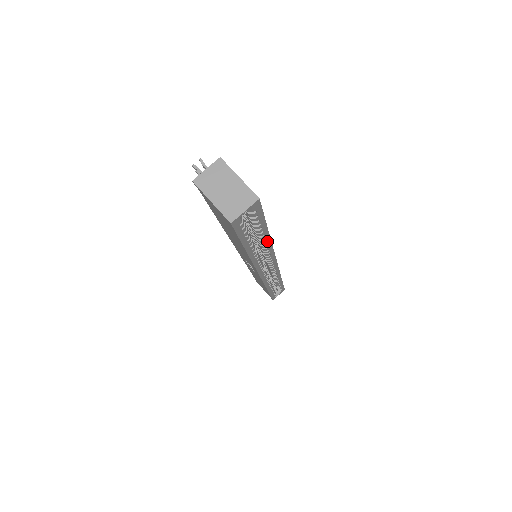
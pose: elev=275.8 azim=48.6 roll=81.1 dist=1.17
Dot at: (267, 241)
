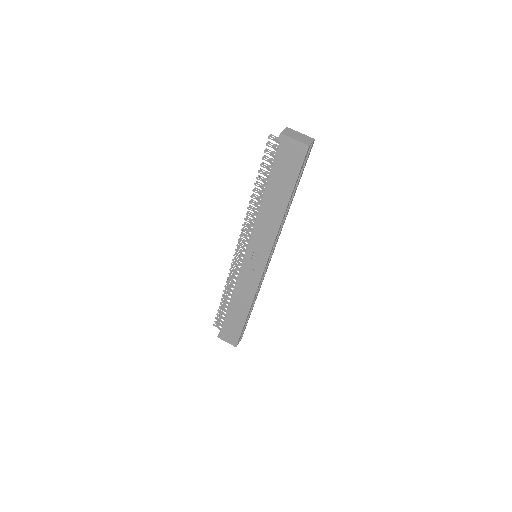
Dot at: (290, 205)
